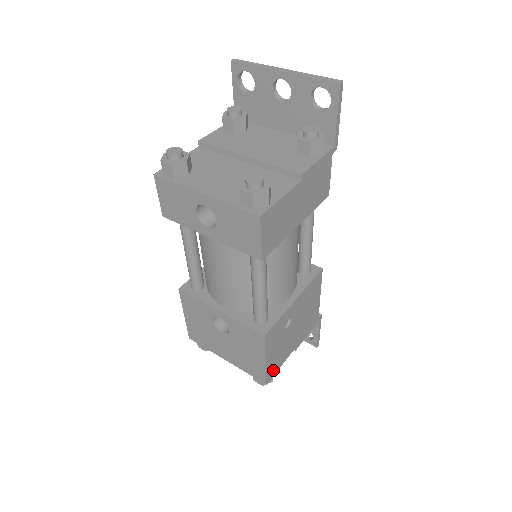
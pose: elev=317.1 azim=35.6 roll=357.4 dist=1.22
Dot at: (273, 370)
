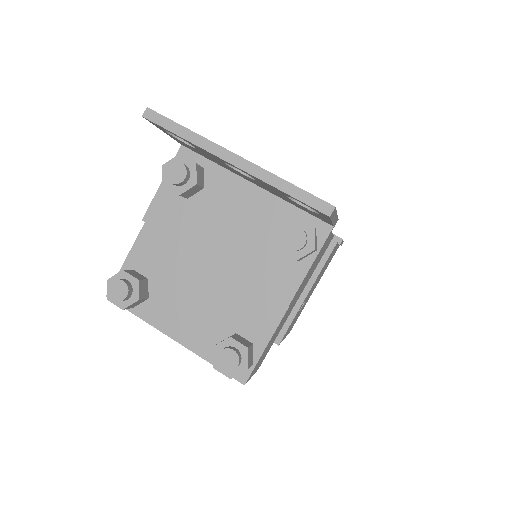
Dot at: (294, 323)
